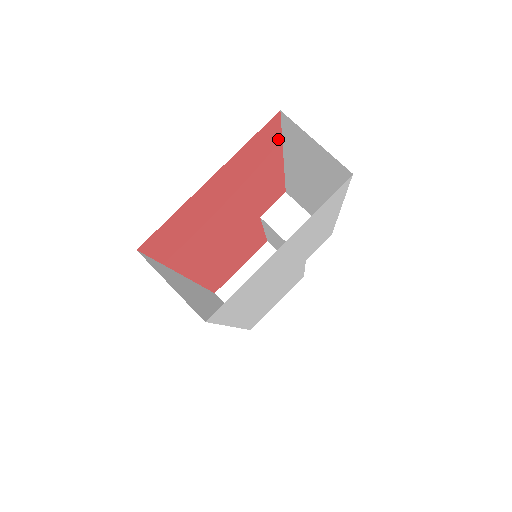
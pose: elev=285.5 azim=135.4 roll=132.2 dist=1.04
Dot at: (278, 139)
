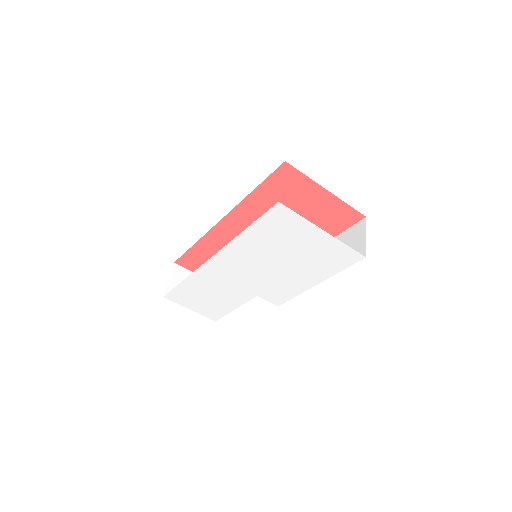
Dot at: (342, 229)
